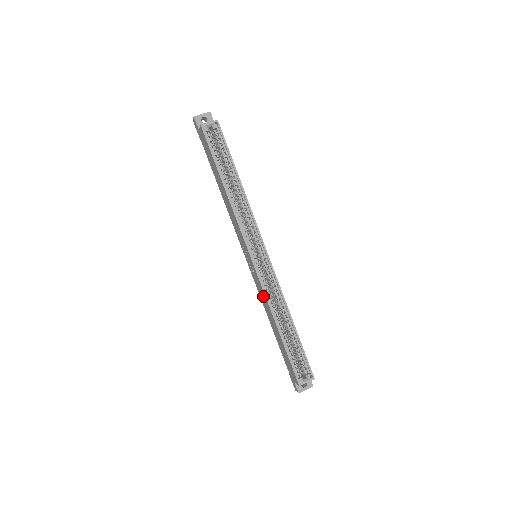
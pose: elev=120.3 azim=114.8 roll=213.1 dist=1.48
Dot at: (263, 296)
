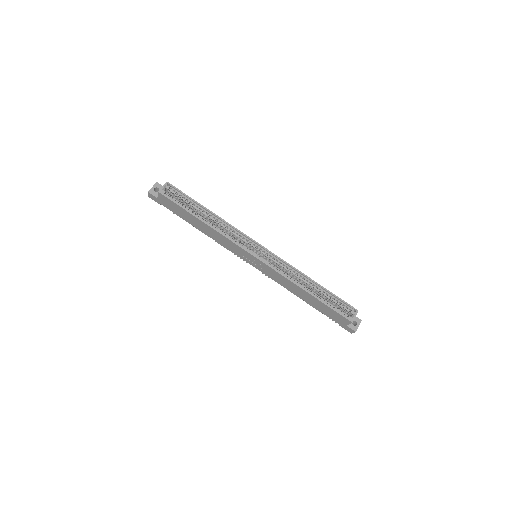
Dot at: (281, 279)
